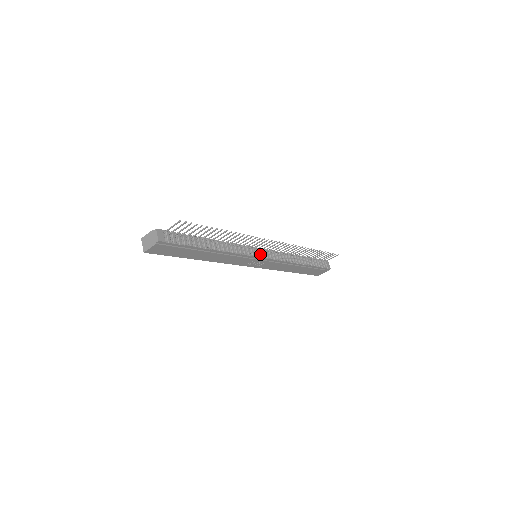
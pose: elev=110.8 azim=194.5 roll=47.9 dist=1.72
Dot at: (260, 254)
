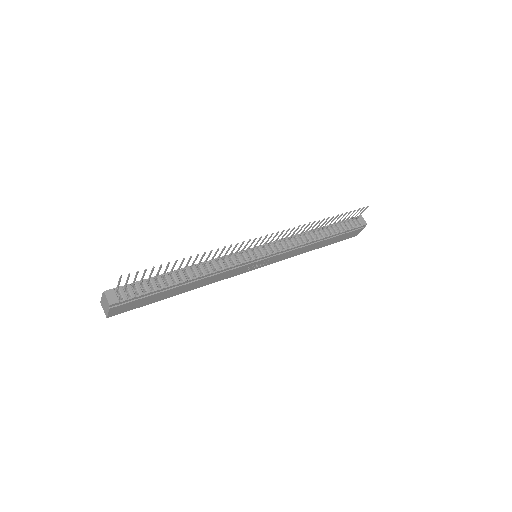
Dot at: (257, 254)
